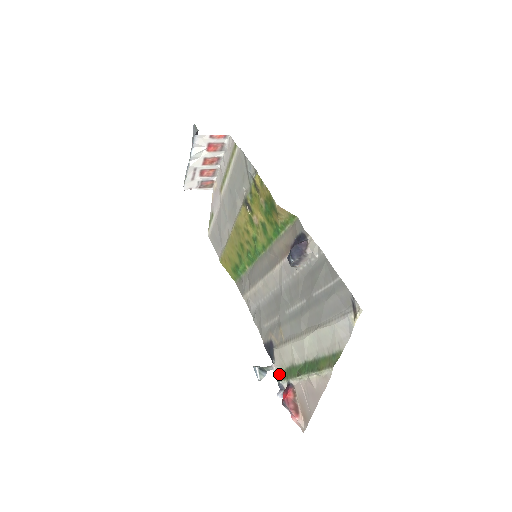
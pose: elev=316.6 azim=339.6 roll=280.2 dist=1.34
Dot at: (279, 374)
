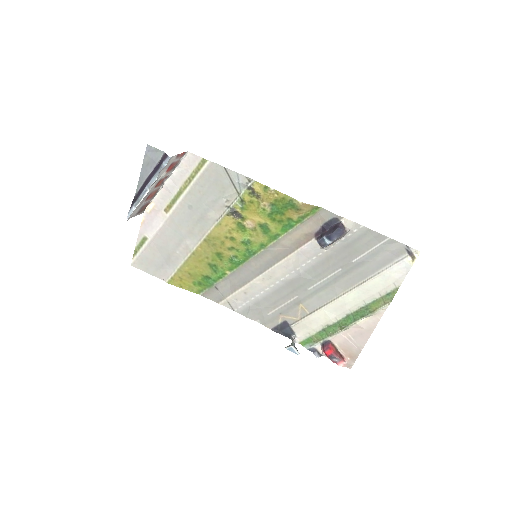
Dot at: (306, 342)
